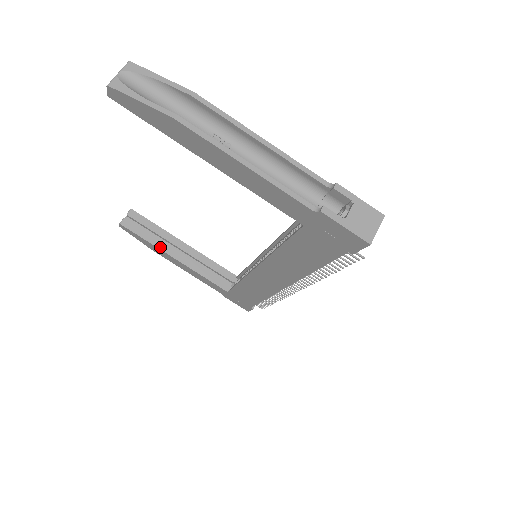
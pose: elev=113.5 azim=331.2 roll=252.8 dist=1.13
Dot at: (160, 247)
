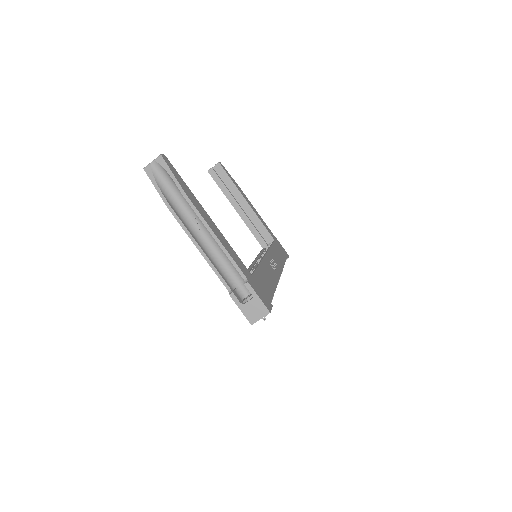
Dot at: (229, 198)
